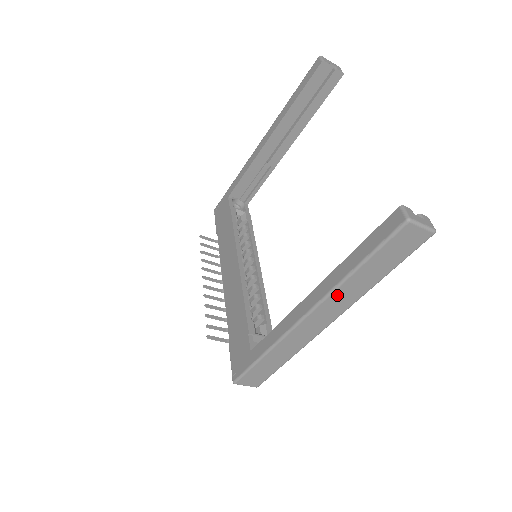
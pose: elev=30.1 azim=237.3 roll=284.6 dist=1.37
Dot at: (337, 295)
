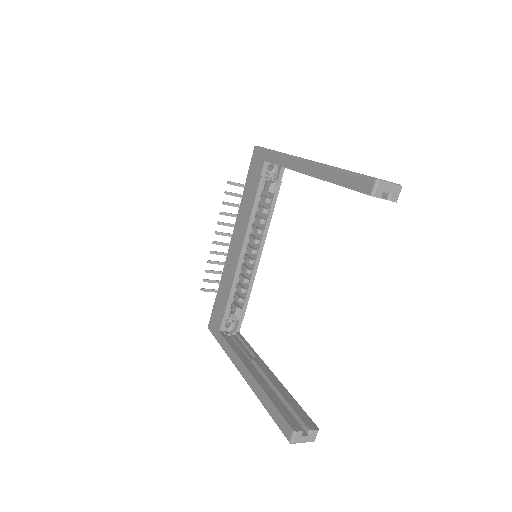
Dot at: occluded
